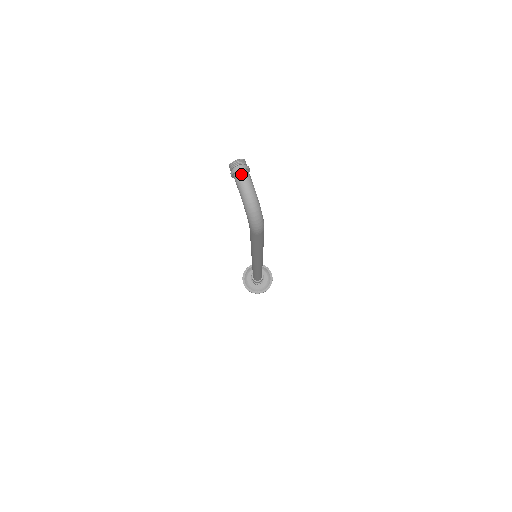
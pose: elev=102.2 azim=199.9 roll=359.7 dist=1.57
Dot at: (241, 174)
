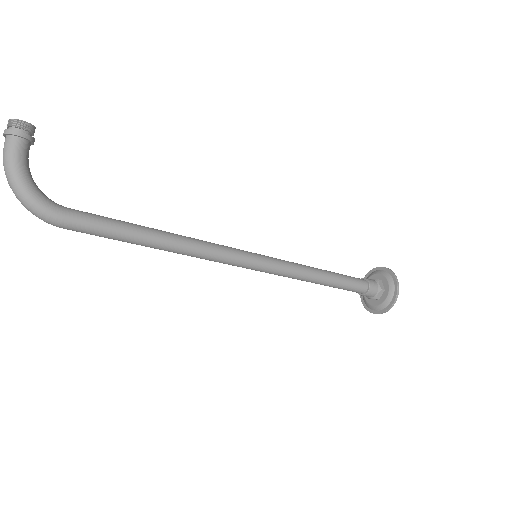
Dot at: (5, 141)
